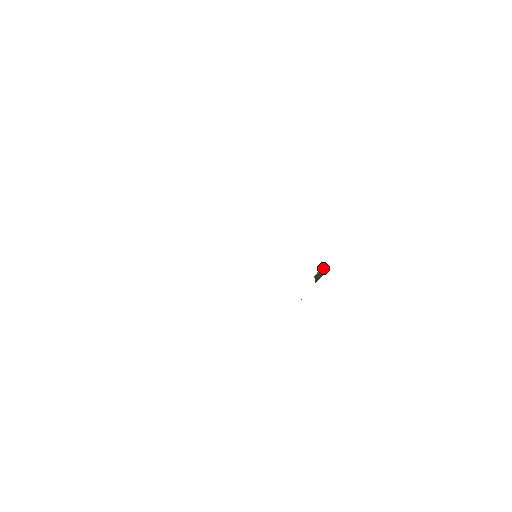
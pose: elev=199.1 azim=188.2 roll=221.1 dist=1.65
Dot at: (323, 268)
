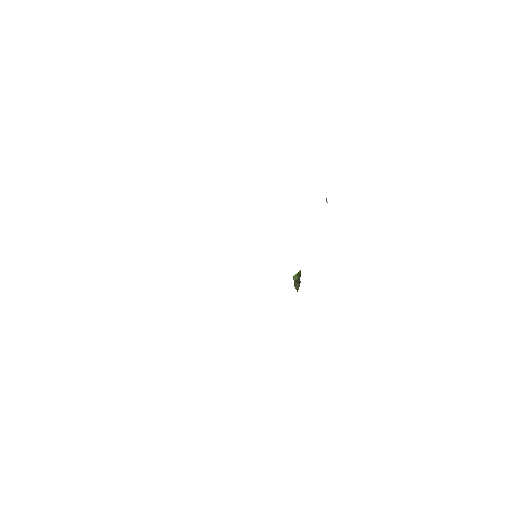
Dot at: (296, 274)
